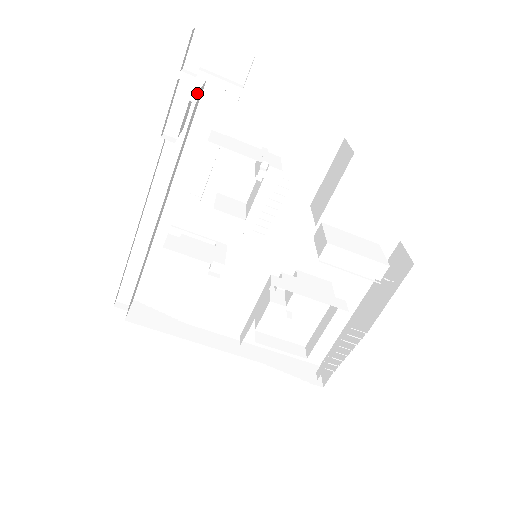
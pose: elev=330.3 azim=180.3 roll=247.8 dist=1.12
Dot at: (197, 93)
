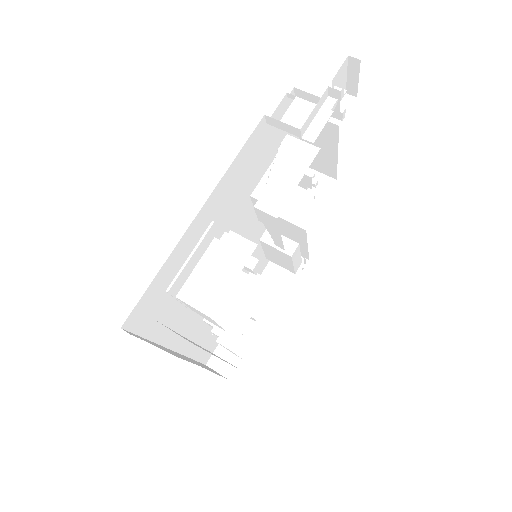
Dot at: occluded
